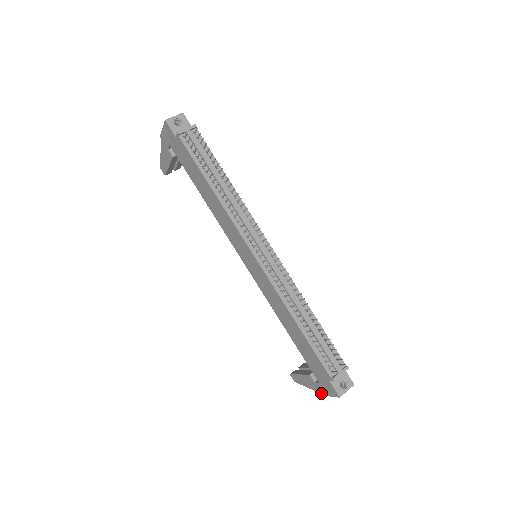
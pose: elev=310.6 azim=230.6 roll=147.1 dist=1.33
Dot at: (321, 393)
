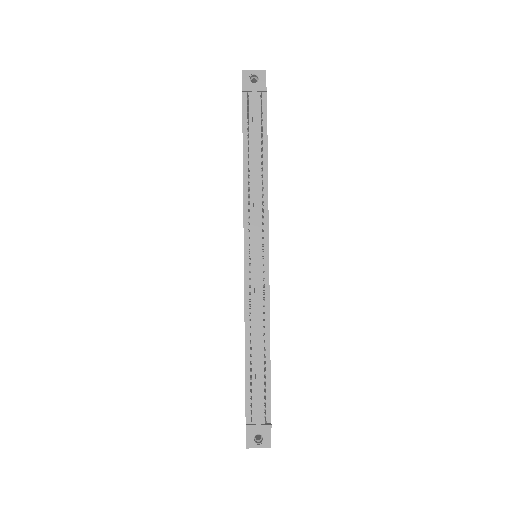
Dot at: occluded
